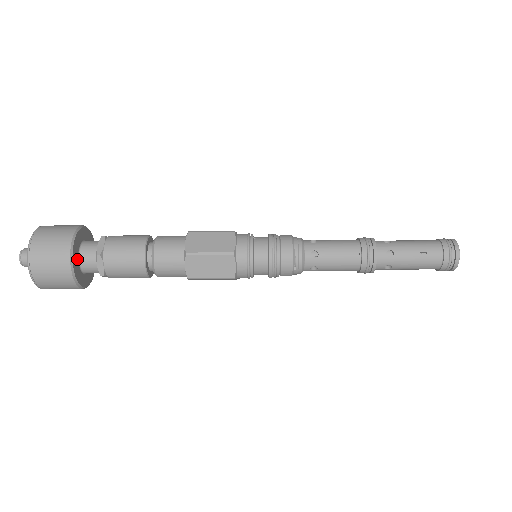
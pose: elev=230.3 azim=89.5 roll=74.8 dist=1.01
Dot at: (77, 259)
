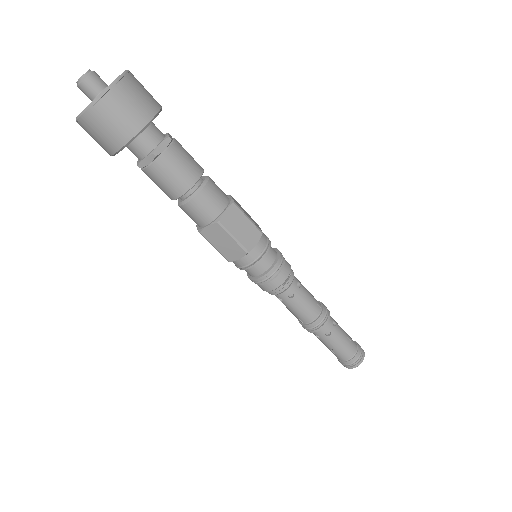
Dot at: occluded
